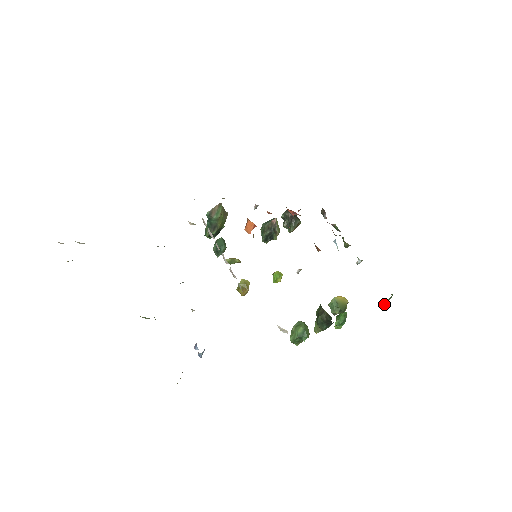
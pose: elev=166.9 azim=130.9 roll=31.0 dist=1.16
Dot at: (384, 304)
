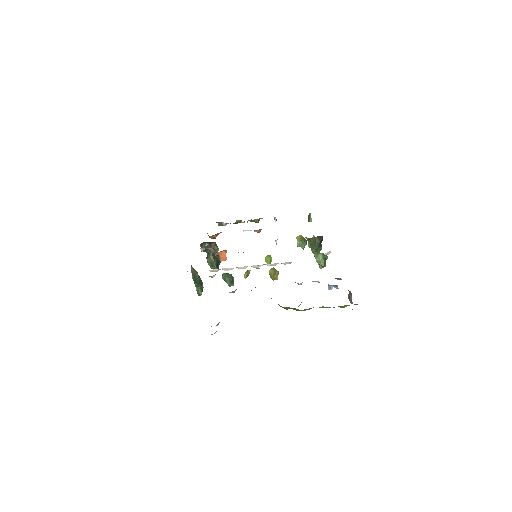
Dot at: (311, 221)
